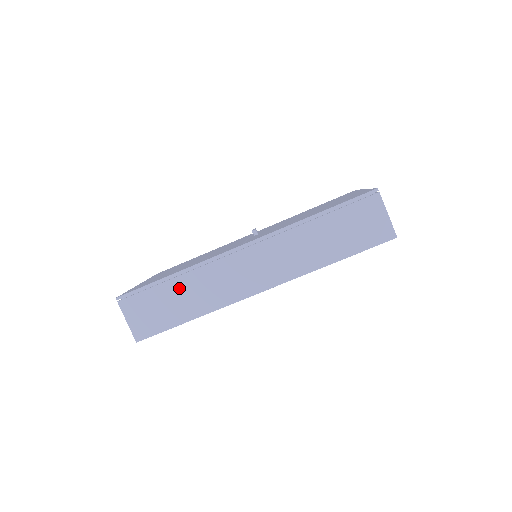
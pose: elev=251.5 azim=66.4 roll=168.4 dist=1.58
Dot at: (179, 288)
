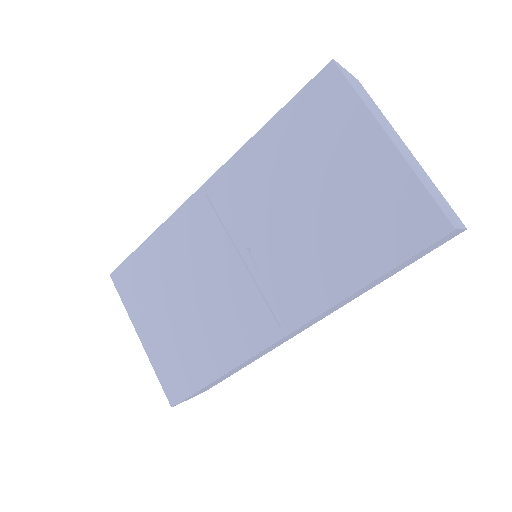
Dot at: occluded
